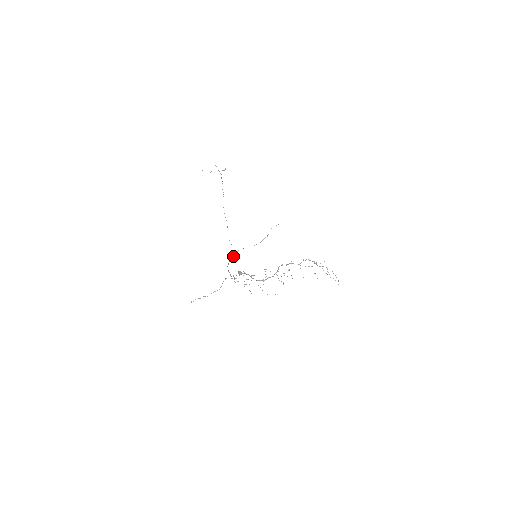
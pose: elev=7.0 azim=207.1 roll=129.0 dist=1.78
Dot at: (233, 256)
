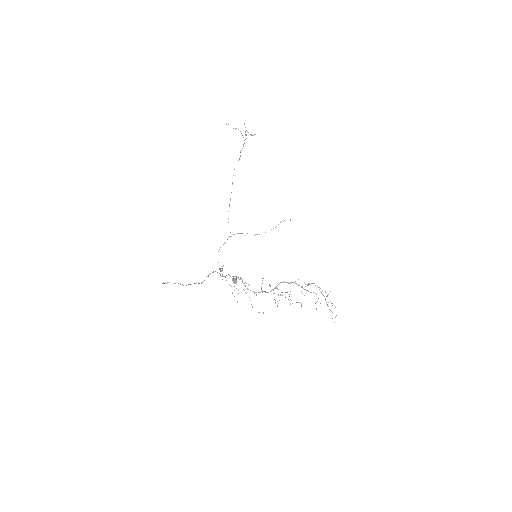
Dot at: occluded
